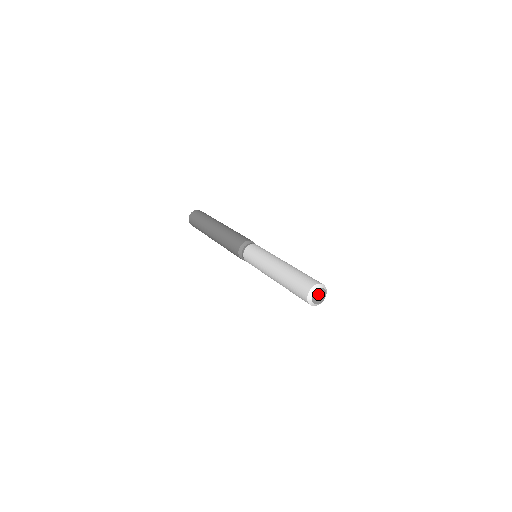
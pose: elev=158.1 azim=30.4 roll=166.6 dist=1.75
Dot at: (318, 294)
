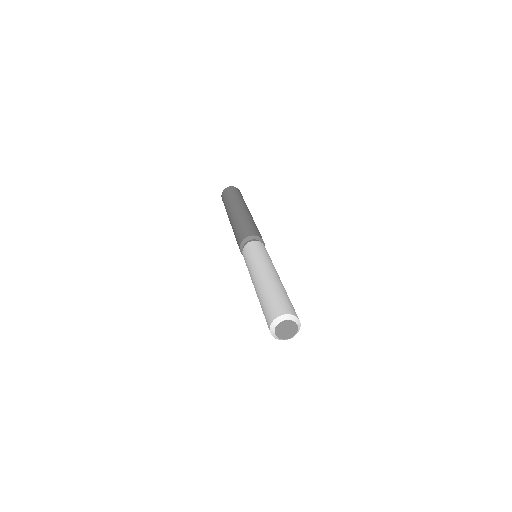
Dot at: (285, 327)
